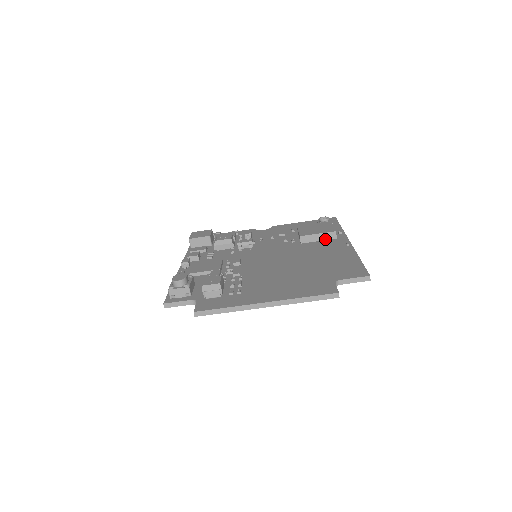
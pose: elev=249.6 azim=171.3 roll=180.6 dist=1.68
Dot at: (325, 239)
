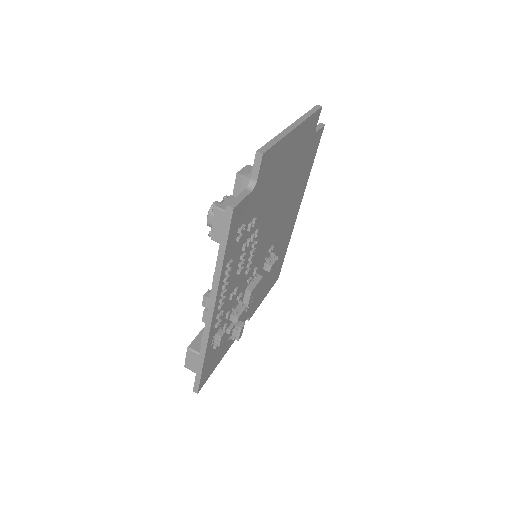
Dot at: occluded
